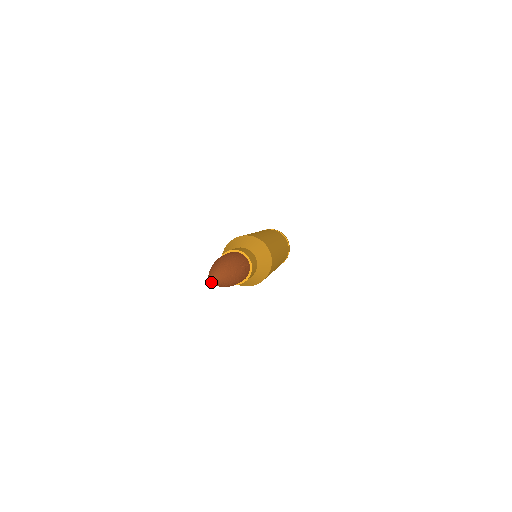
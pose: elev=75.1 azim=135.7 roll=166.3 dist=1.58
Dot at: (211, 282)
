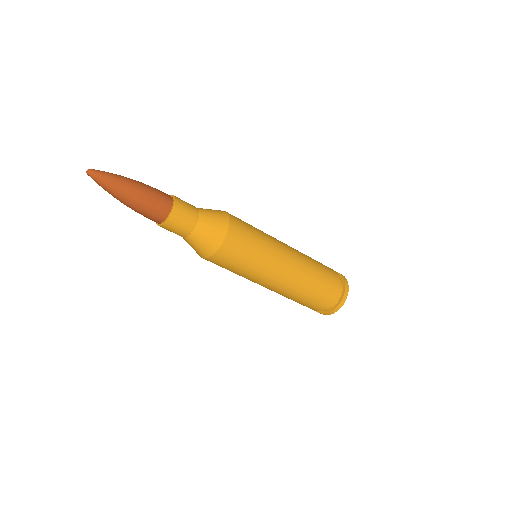
Dot at: (88, 173)
